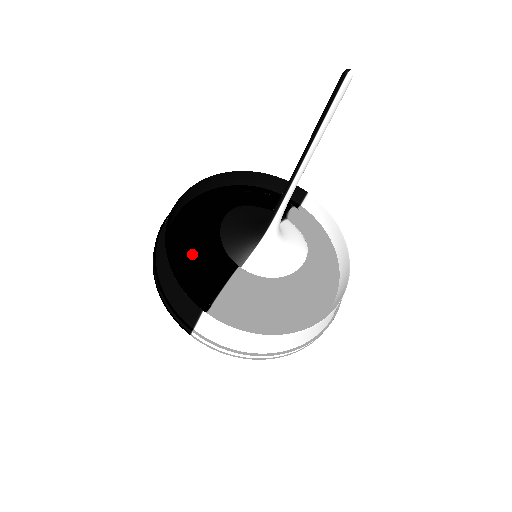
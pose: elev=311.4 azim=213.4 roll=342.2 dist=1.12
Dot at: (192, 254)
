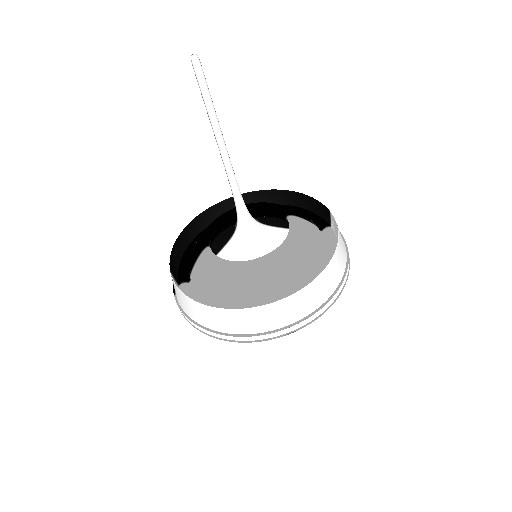
Dot at: occluded
